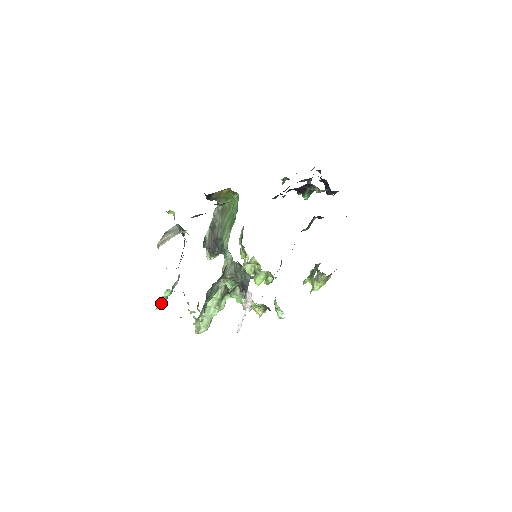
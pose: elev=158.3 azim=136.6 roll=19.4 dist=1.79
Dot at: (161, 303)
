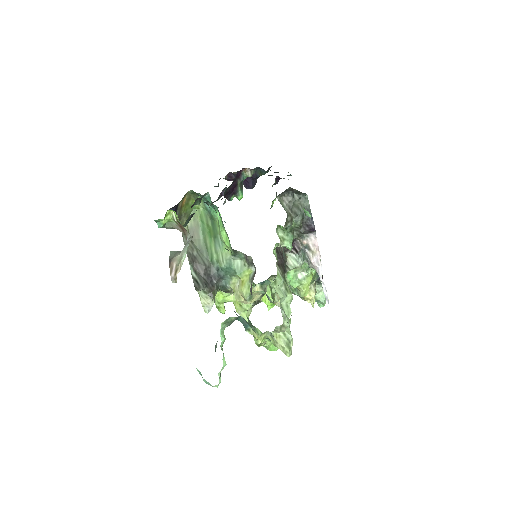
Dot at: occluded
